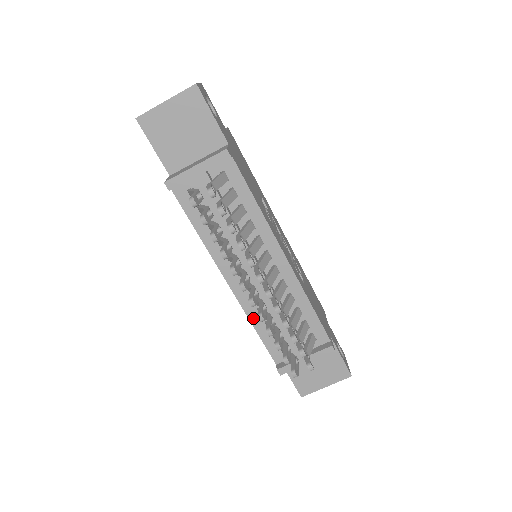
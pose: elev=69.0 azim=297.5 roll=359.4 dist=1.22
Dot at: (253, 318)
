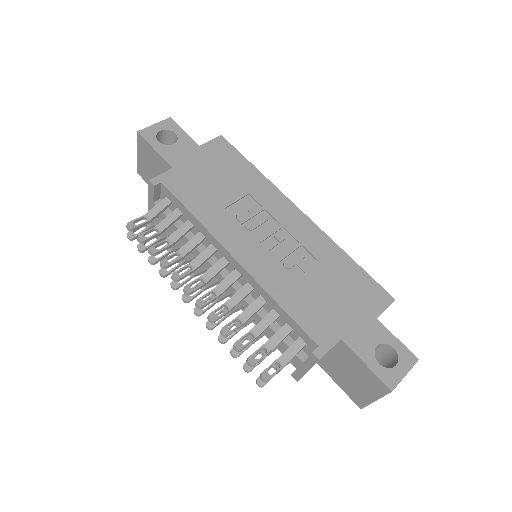
Dot at: (255, 321)
